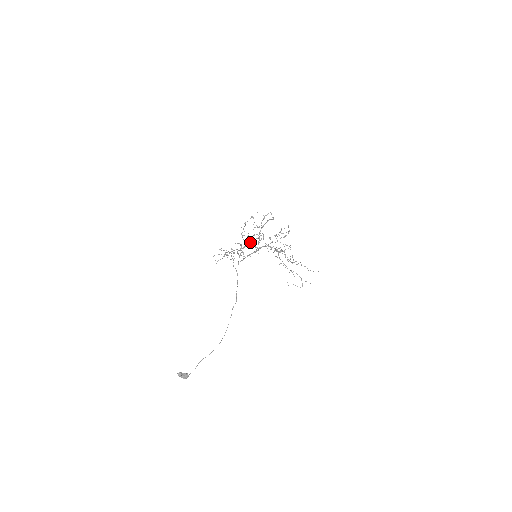
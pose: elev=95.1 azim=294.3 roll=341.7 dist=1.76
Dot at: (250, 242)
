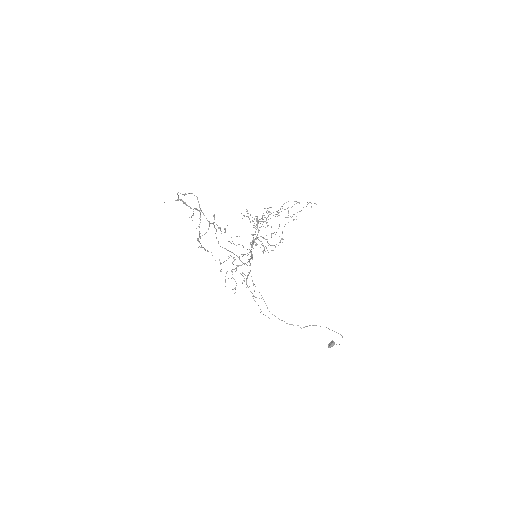
Dot at: occluded
